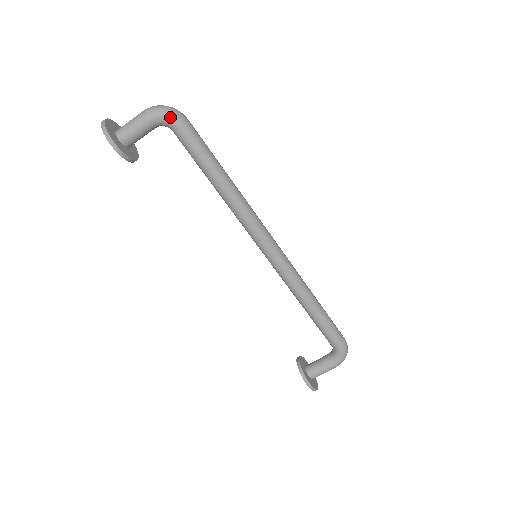
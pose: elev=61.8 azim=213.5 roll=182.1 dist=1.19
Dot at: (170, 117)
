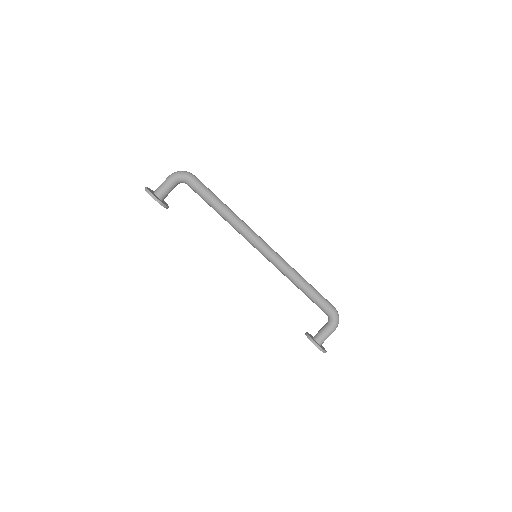
Dot at: (185, 176)
